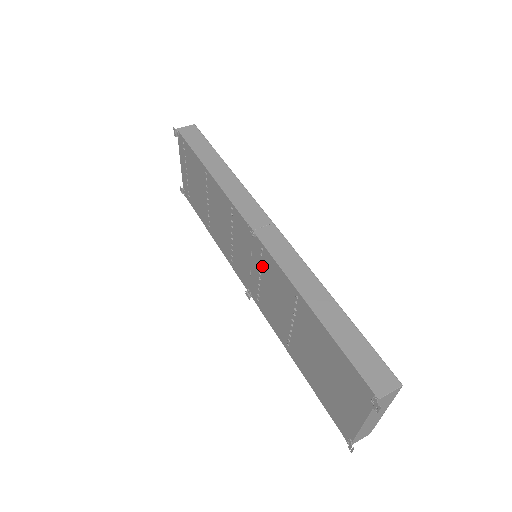
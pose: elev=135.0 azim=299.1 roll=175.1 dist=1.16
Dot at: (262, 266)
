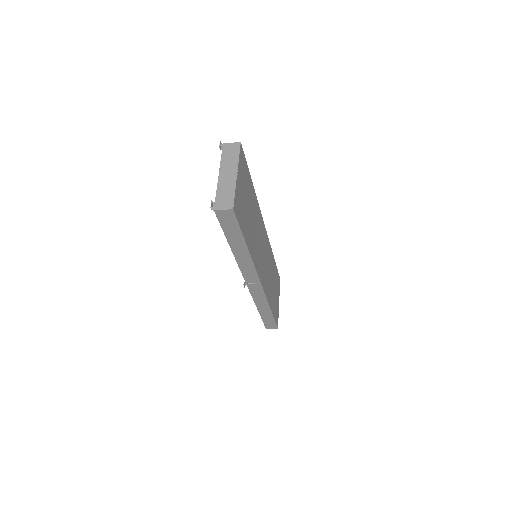
Dot at: occluded
